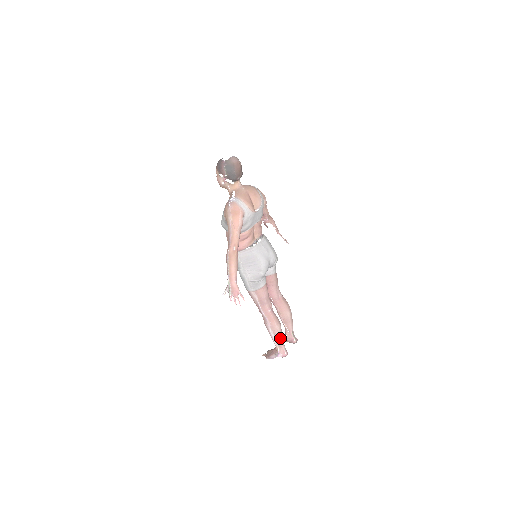
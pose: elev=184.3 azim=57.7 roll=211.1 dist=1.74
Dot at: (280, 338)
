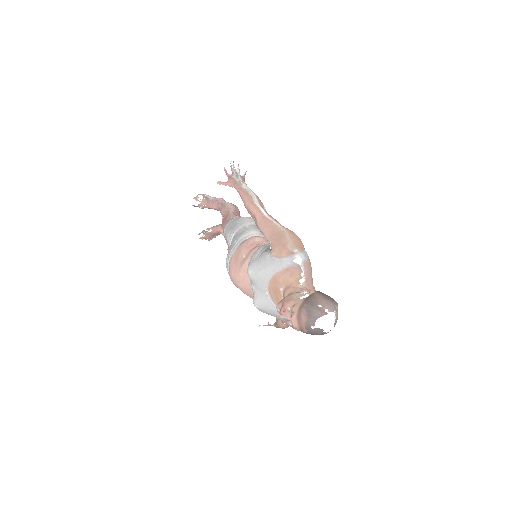
Dot at: occluded
